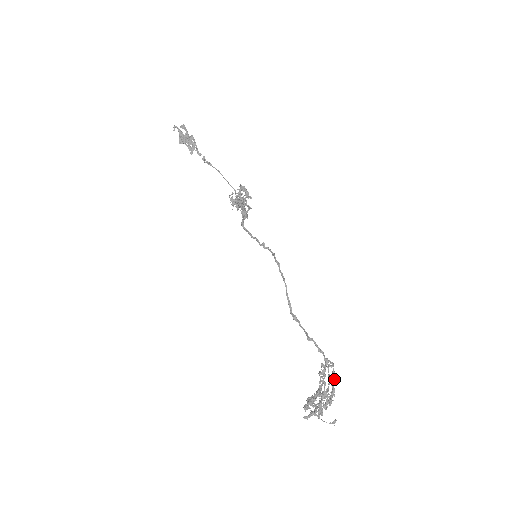
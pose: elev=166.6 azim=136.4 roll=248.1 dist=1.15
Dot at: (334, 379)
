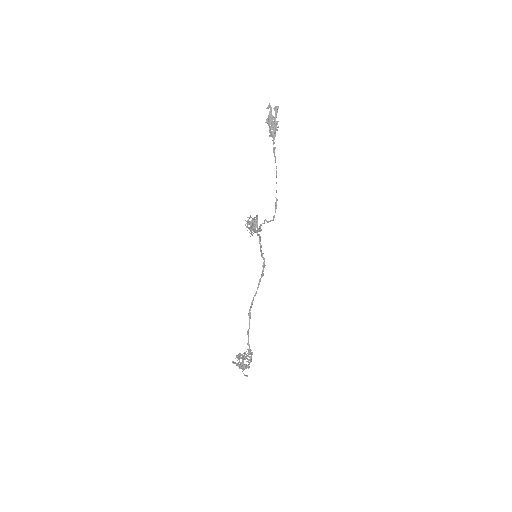
Dot at: (250, 362)
